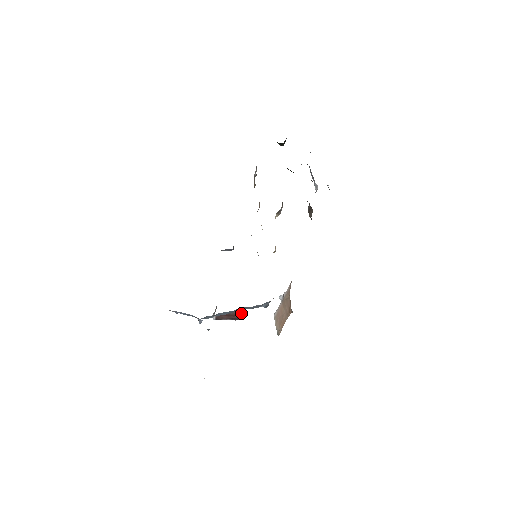
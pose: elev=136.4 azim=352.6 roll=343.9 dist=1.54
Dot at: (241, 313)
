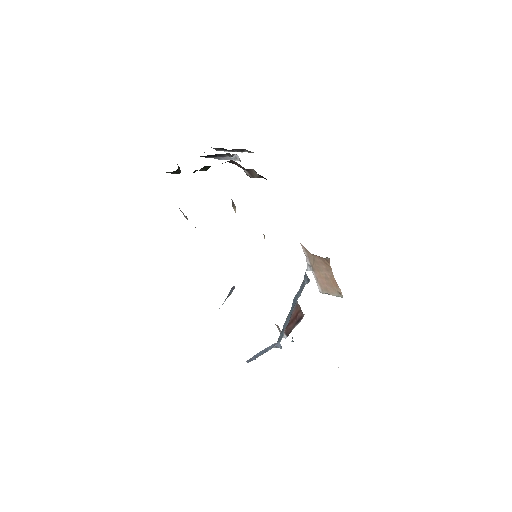
Dot at: (298, 309)
